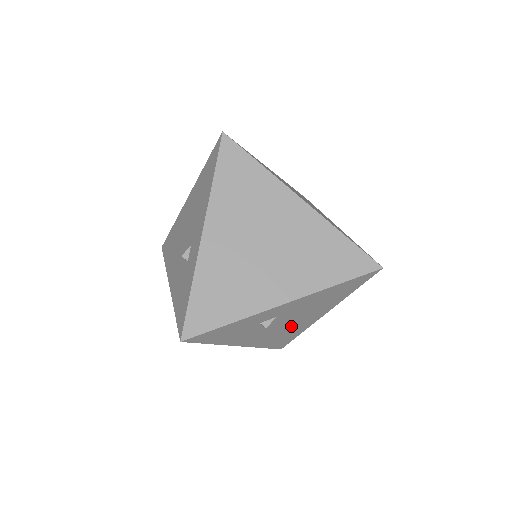
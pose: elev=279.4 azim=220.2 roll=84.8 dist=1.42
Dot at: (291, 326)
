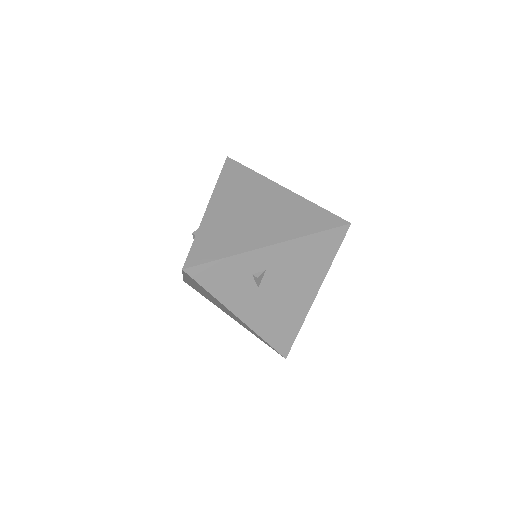
Dot at: (286, 303)
